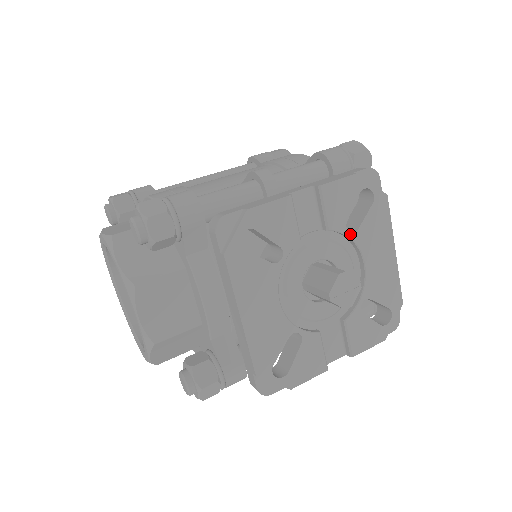
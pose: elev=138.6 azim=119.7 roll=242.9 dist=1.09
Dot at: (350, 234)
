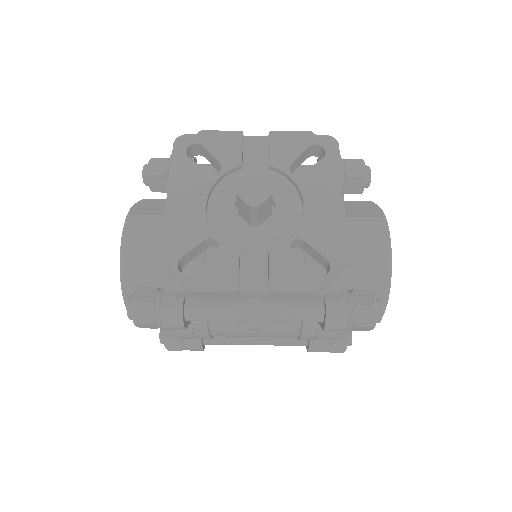
Dot at: (293, 175)
